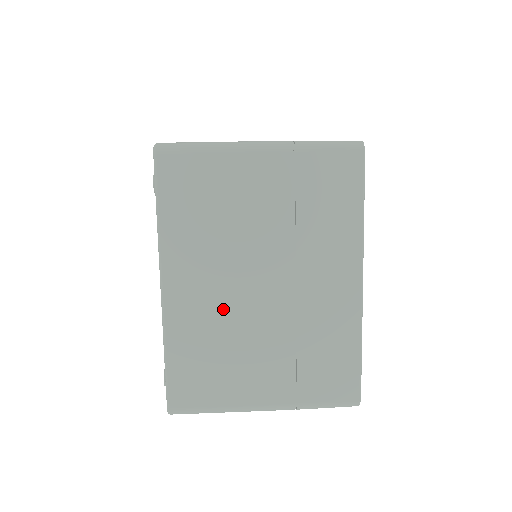
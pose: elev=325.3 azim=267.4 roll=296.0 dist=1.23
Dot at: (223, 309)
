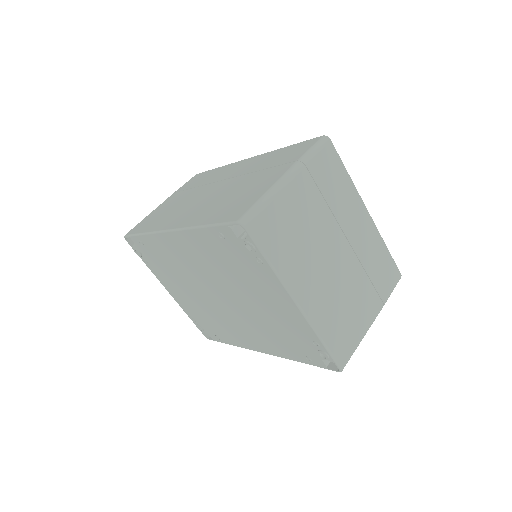
Dot at: (330, 287)
